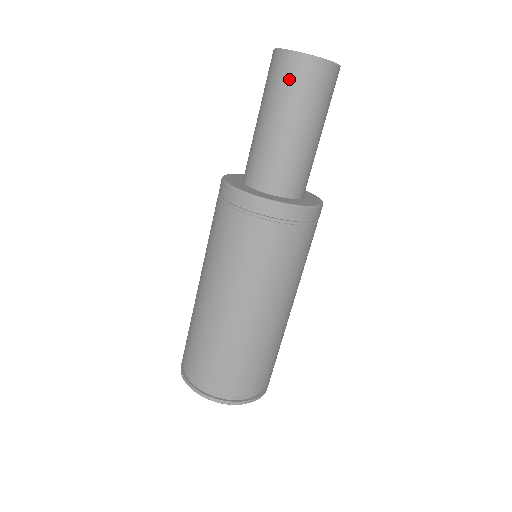
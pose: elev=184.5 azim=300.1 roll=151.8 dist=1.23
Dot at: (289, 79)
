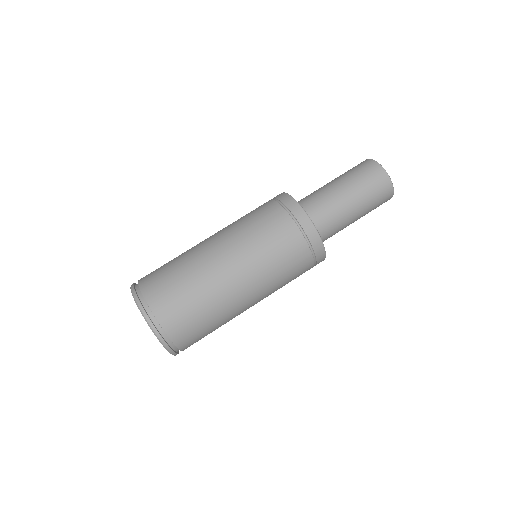
Dot at: (379, 192)
